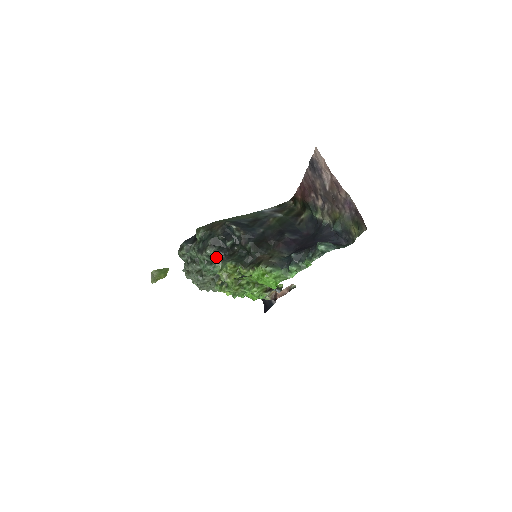
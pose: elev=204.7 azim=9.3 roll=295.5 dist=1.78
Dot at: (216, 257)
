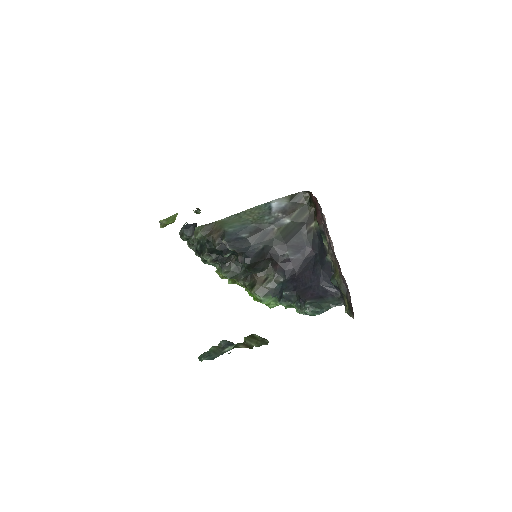
Dot at: (213, 263)
